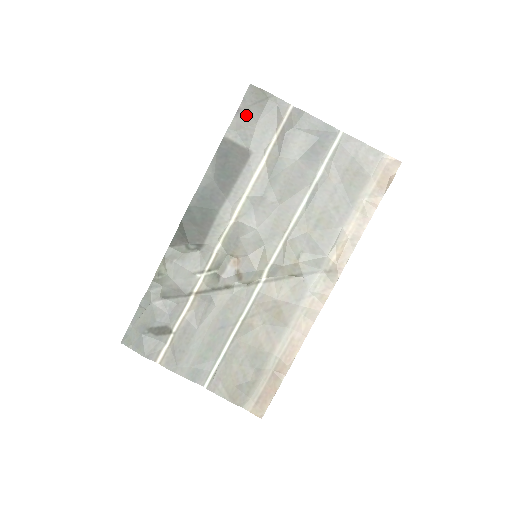
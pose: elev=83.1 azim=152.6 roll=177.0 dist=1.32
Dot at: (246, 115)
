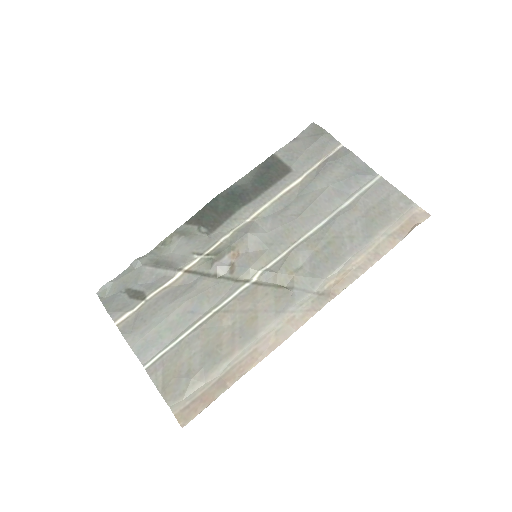
Dot at: (300, 143)
